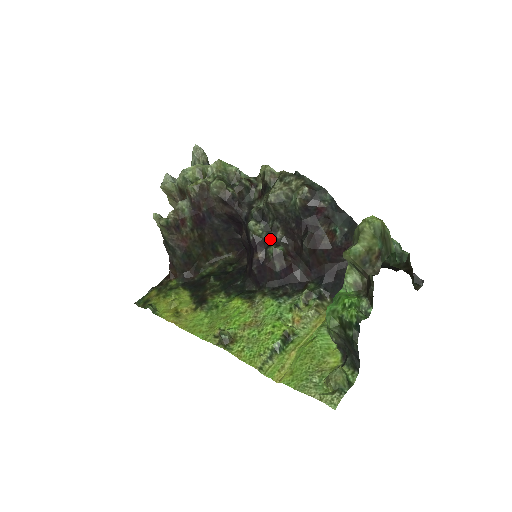
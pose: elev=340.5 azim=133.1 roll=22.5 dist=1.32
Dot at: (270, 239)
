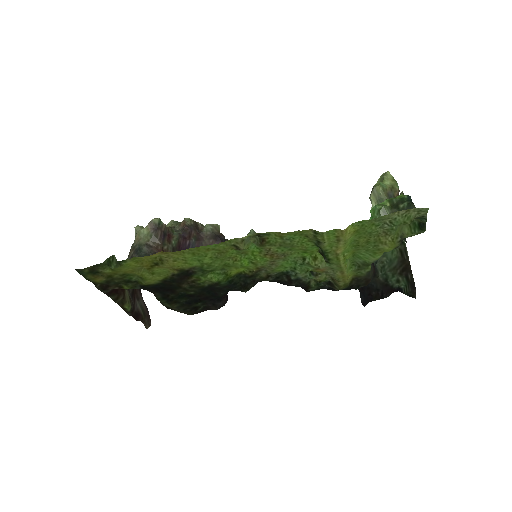
Dot at: occluded
